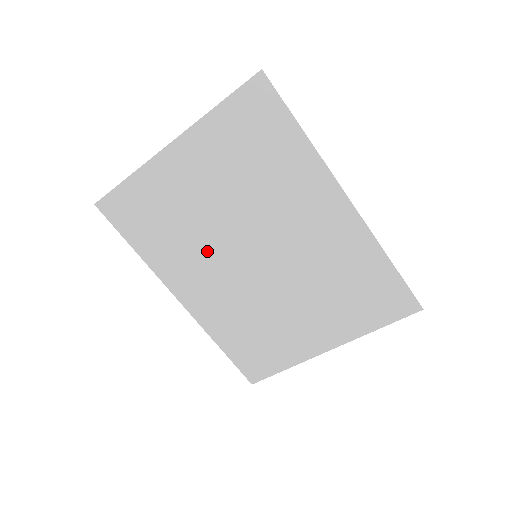
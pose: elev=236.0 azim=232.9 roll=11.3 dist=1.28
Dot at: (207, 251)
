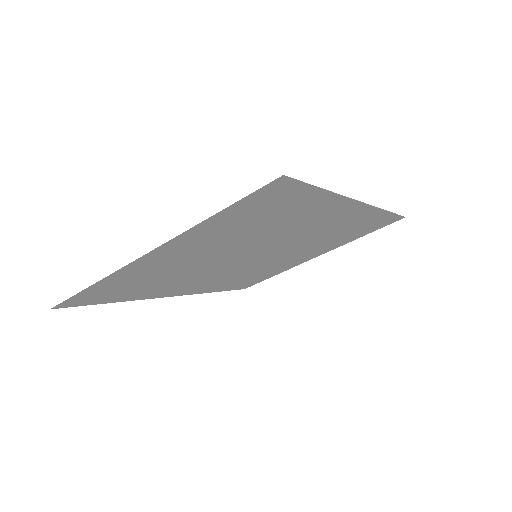
Dot at: (202, 273)
